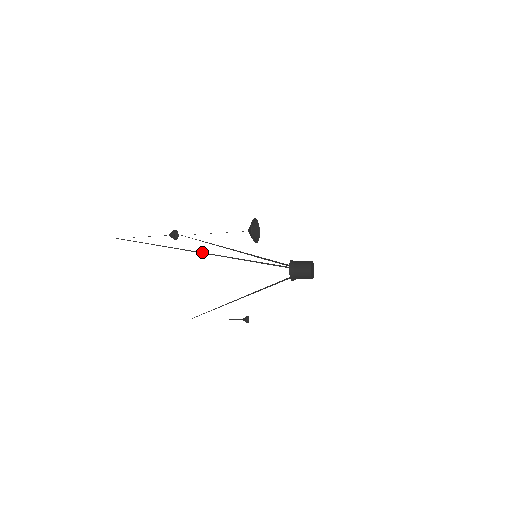
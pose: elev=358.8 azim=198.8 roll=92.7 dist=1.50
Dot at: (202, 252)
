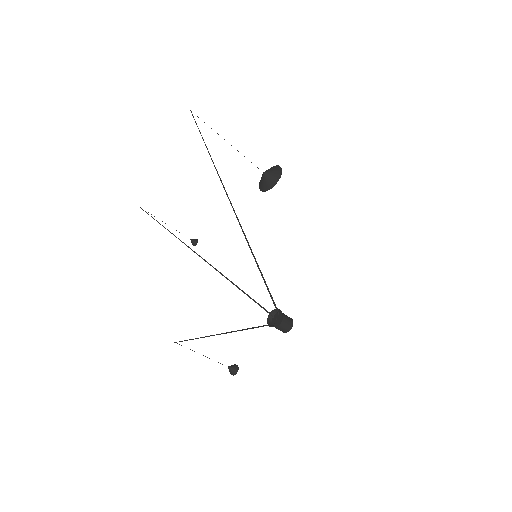
Dot at: occluded
